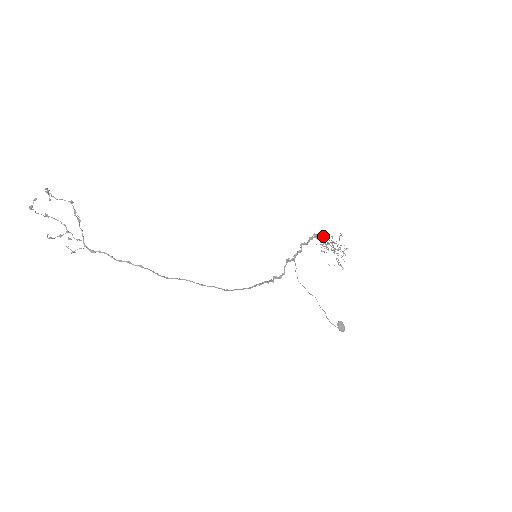
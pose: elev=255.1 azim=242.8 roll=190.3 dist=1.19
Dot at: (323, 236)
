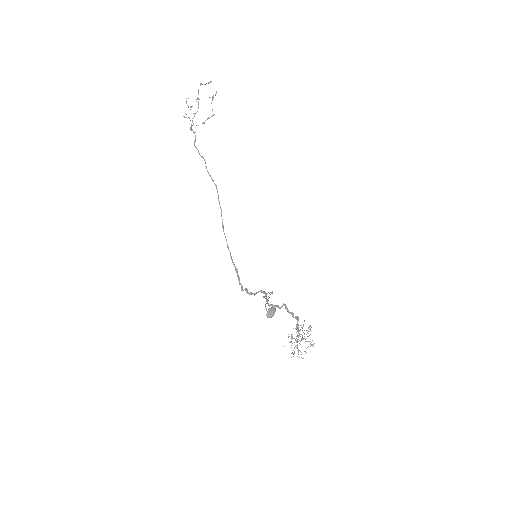
Dot at: (299, 335)
